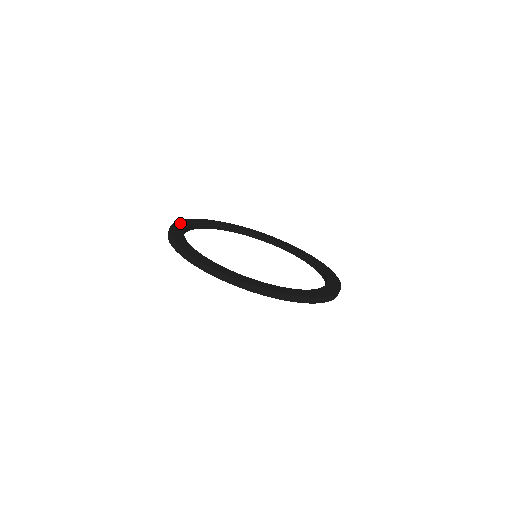
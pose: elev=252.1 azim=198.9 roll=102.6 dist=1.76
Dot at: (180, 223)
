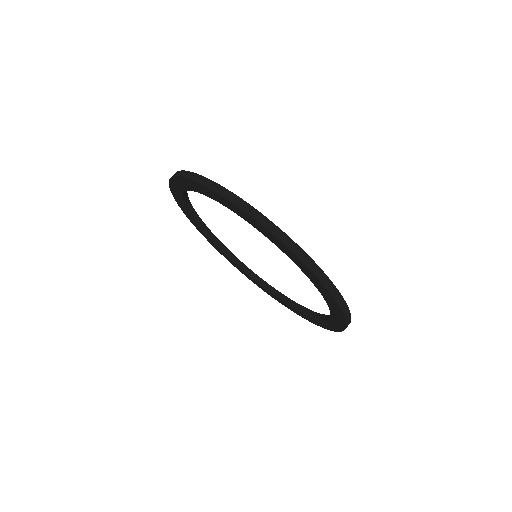
Dot at: occluded
